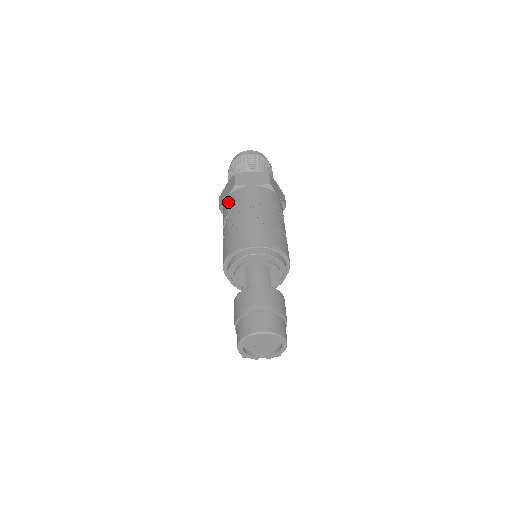
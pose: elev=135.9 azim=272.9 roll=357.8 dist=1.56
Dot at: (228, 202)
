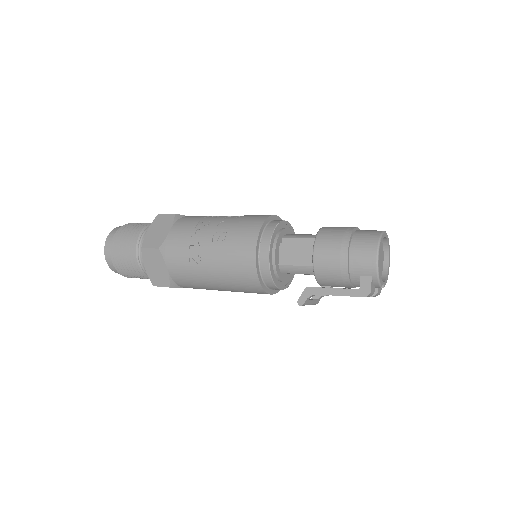
Dot at: (181, 227)
